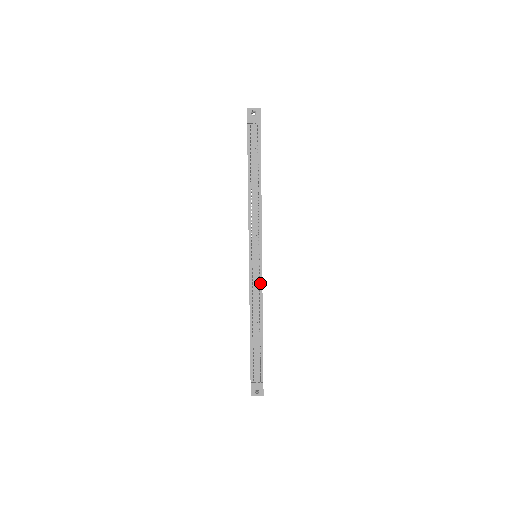
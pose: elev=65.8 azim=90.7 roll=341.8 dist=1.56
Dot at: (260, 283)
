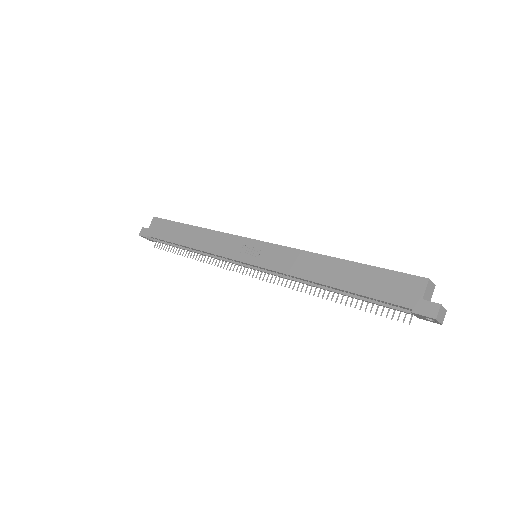
Dot at: occluded
